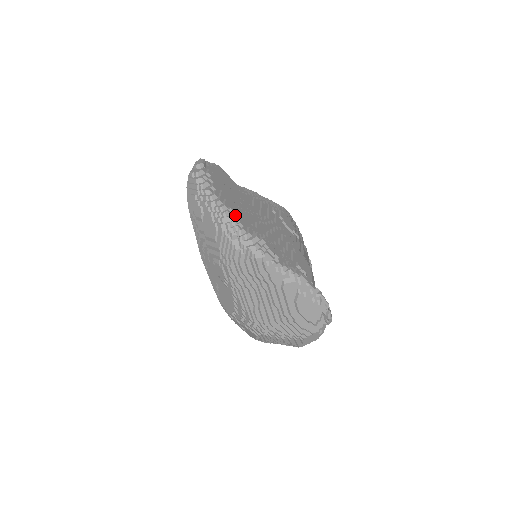
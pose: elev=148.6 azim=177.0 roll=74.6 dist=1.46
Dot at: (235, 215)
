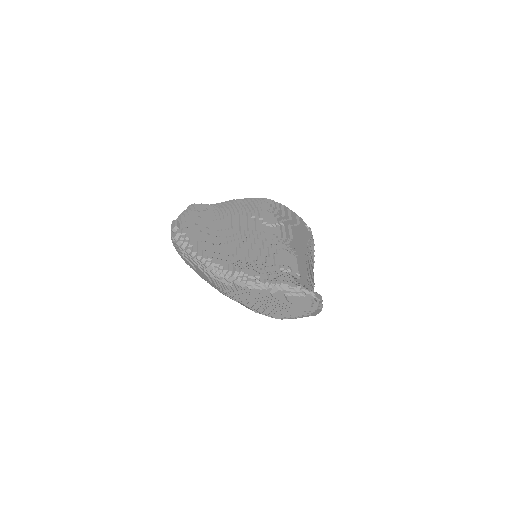
Dot at: (214, 261)
